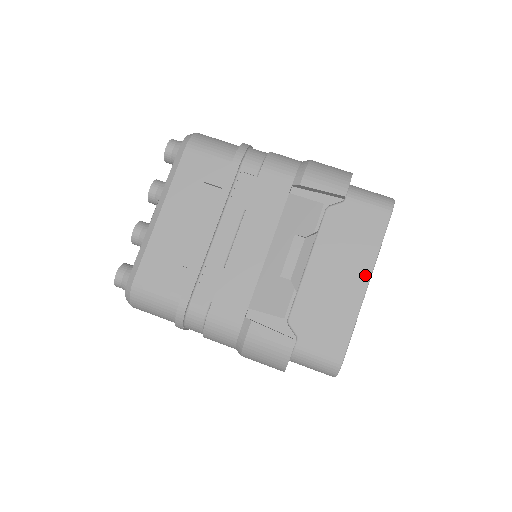
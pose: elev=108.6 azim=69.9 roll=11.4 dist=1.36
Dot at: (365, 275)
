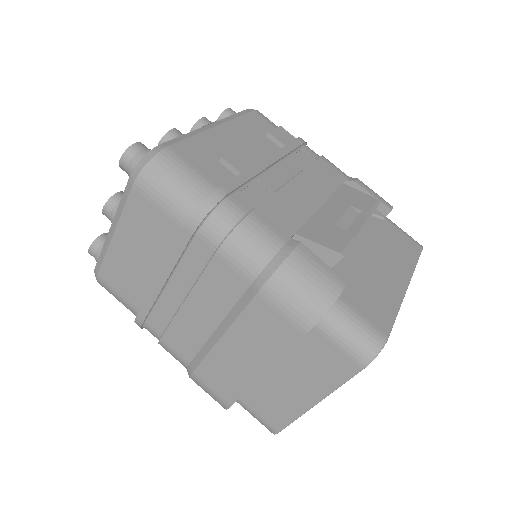
Dot at: (405, 277)
